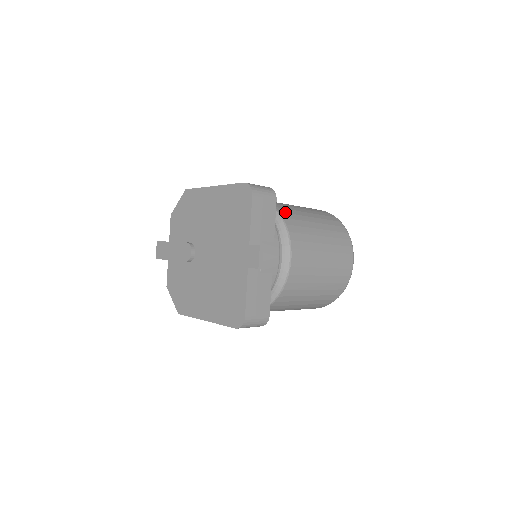
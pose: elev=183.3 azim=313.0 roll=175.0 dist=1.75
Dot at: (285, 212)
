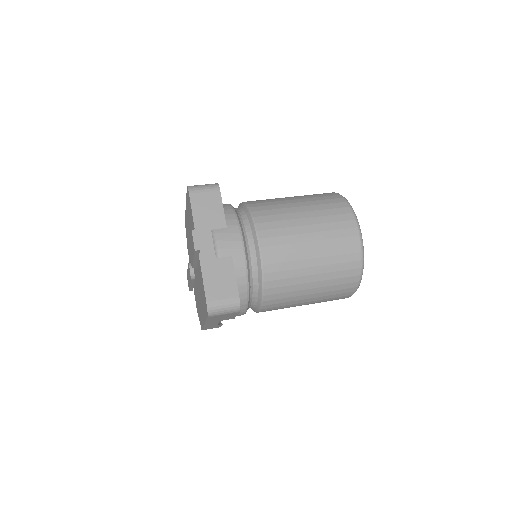
Dot at: (256, 203)
